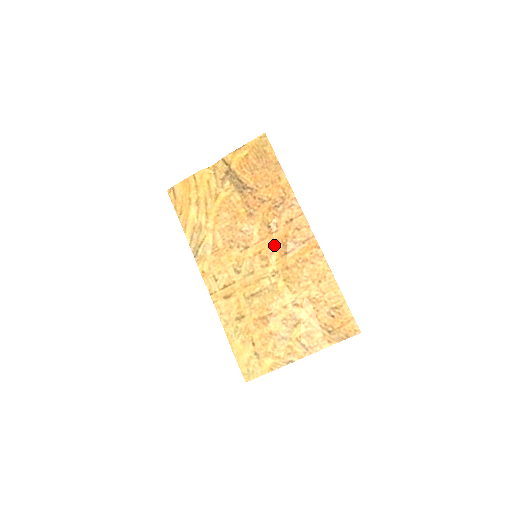
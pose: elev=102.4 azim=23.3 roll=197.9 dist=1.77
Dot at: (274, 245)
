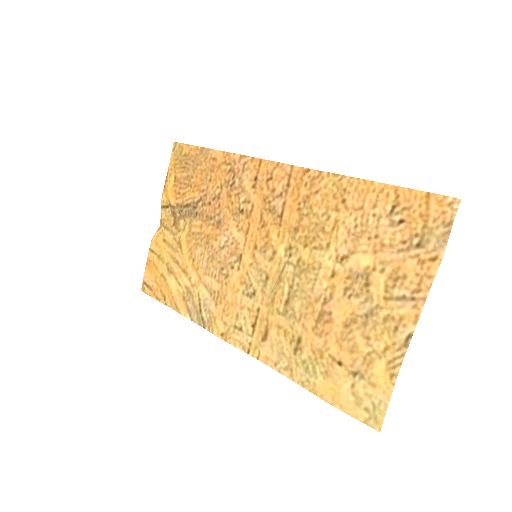
Dot at: (262, 223)
